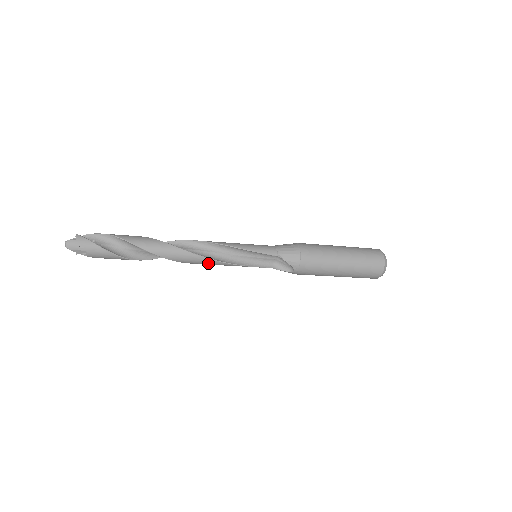
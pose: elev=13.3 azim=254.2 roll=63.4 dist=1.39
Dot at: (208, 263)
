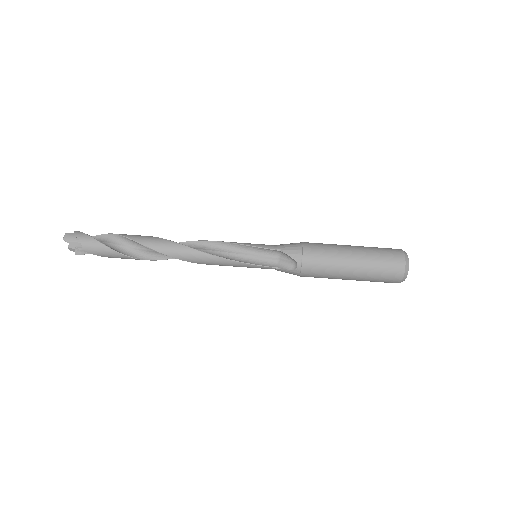
Dot at: (203, 259)
